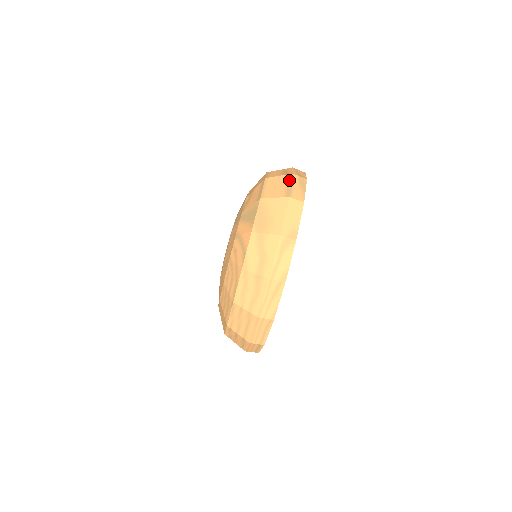
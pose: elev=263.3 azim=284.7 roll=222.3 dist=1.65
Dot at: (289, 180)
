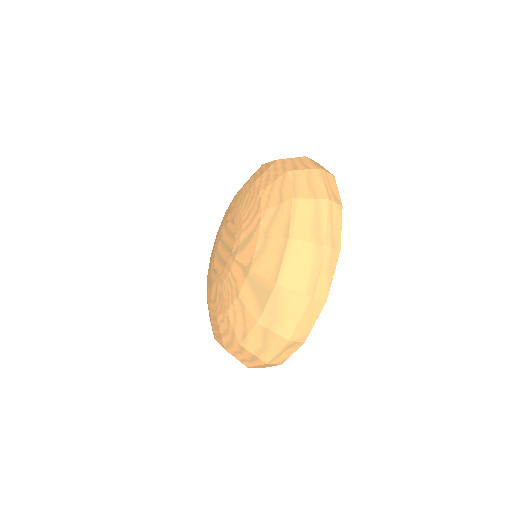
Dot at: (318, 259)
